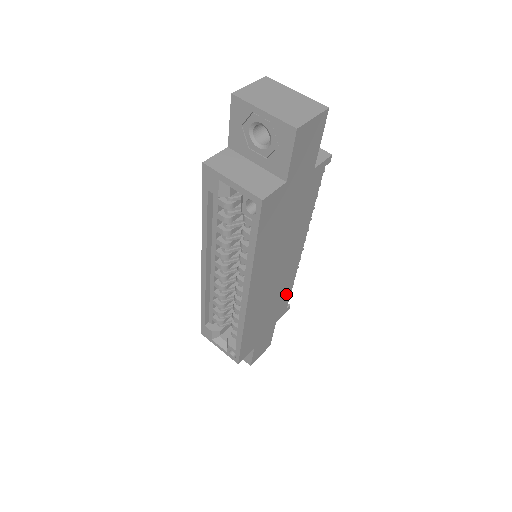
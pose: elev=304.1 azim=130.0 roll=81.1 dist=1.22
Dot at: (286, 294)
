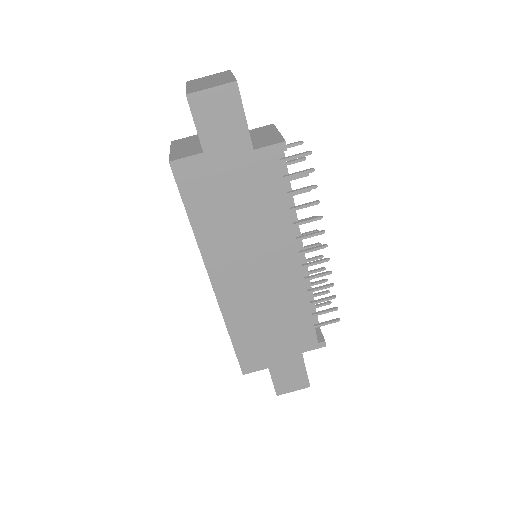
Dot at: (302, 316)
